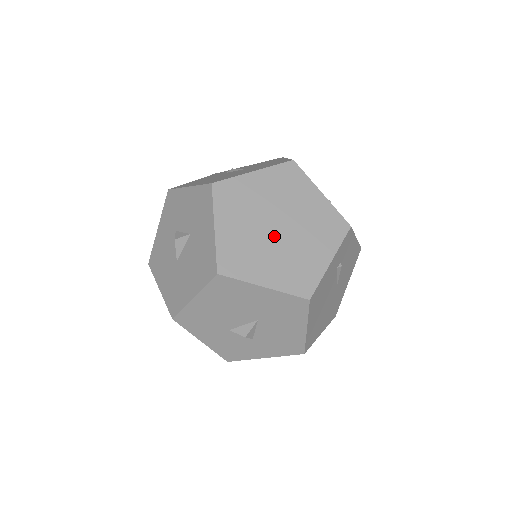
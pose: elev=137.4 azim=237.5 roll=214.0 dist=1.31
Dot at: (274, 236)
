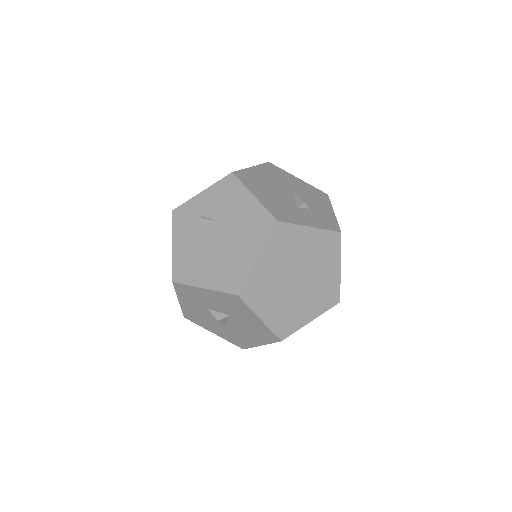
Dot at: (299, 288)
